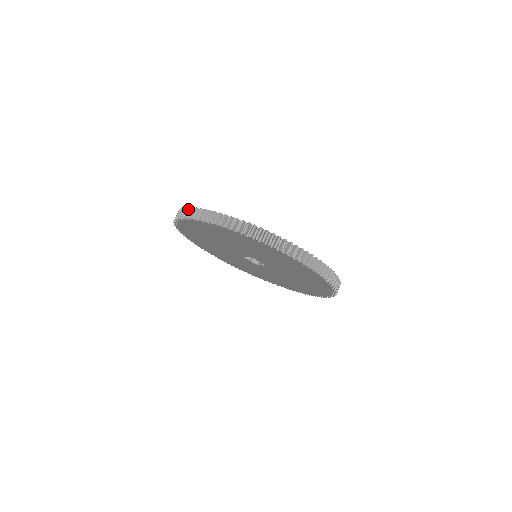
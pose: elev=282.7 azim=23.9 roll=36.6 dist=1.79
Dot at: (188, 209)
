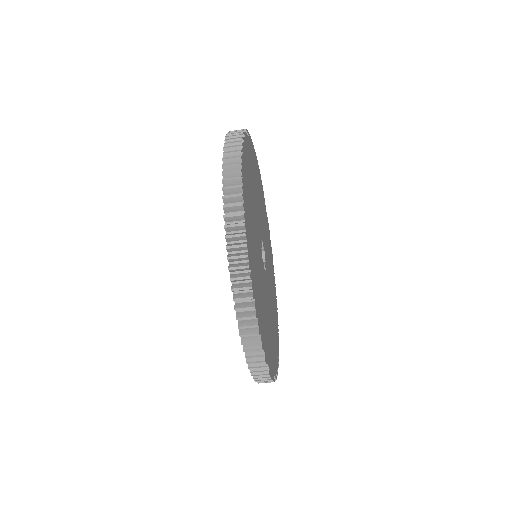
Dot at: (237, 144)
